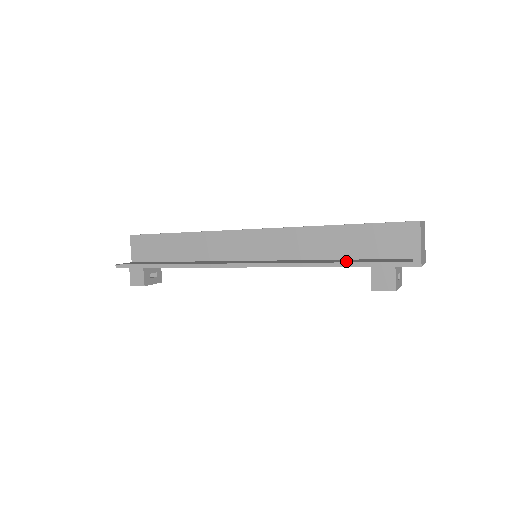
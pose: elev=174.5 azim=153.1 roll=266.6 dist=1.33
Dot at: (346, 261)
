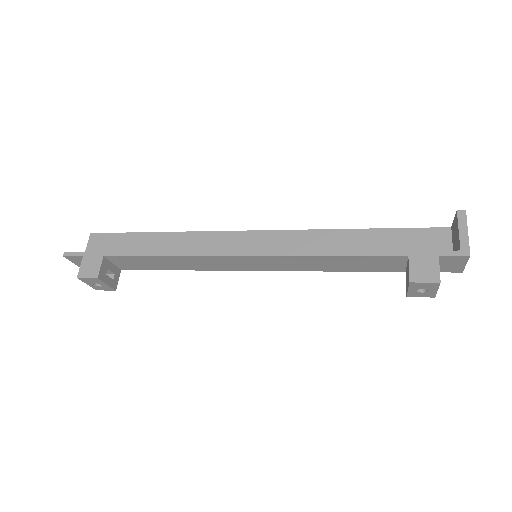
Dot at: occluded
